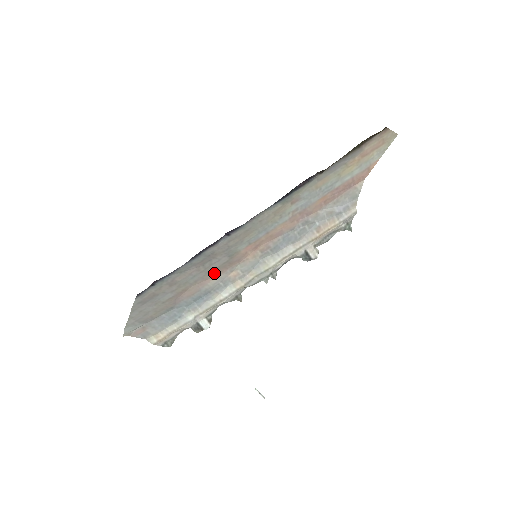
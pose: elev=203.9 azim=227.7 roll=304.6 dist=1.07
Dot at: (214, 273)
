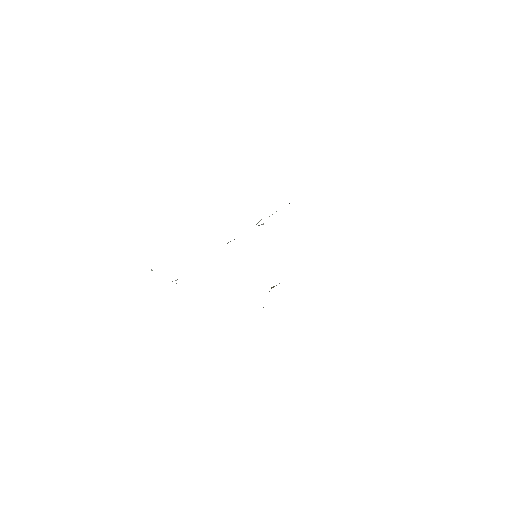
Dot at: occluded
